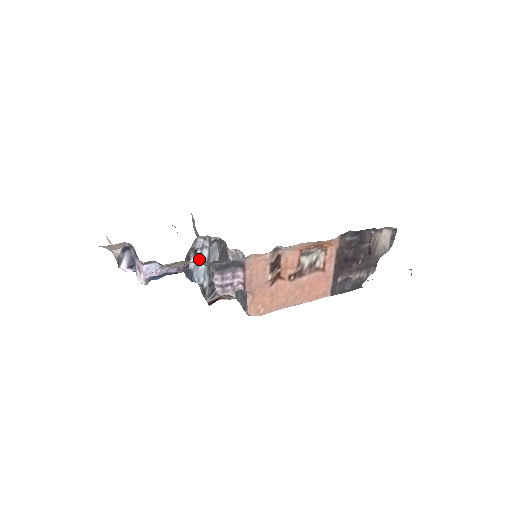
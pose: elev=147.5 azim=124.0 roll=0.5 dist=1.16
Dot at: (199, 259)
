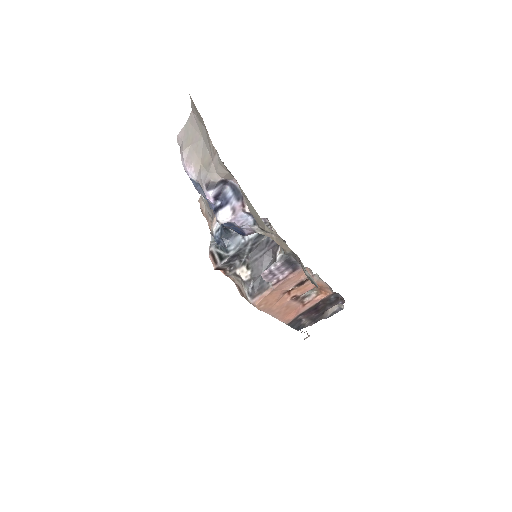
Dot at: occluded
